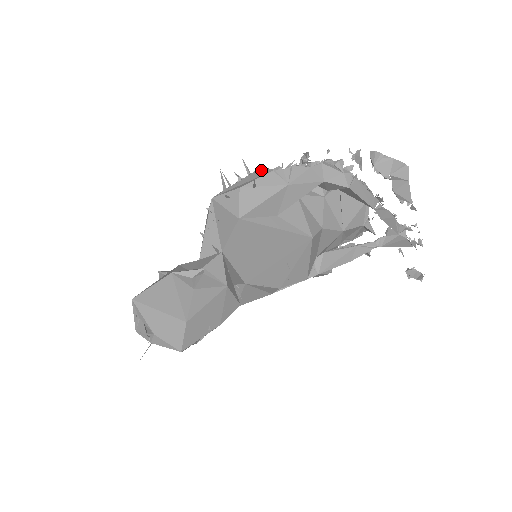
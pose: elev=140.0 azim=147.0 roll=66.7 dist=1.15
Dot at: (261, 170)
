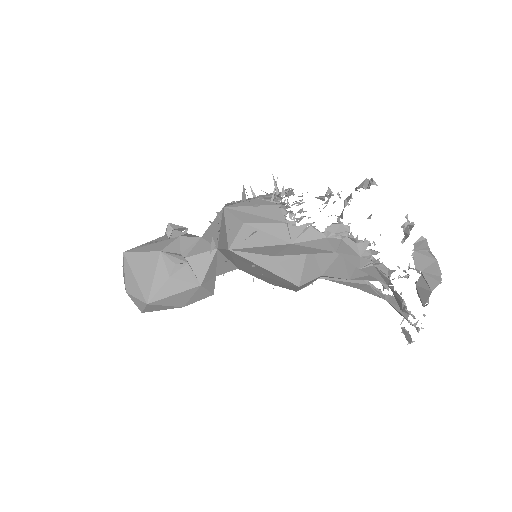
Dot at: (280, 210)
